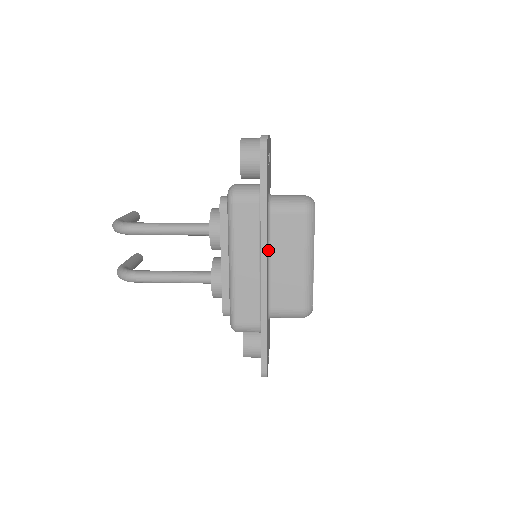
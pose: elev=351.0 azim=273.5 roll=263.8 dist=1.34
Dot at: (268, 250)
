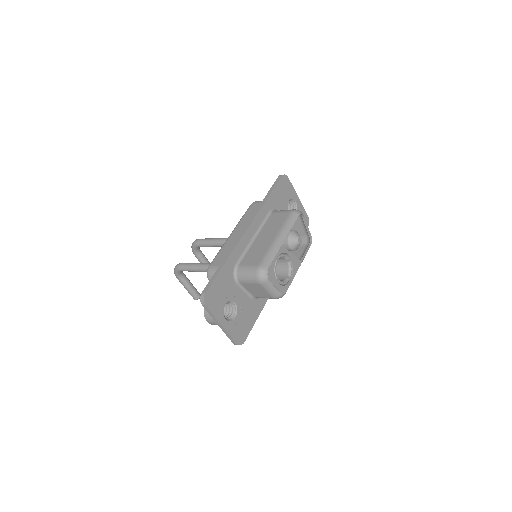
Dot at: (258, 230)
